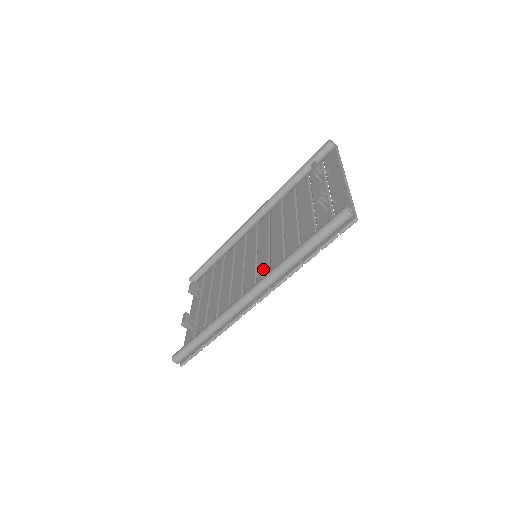
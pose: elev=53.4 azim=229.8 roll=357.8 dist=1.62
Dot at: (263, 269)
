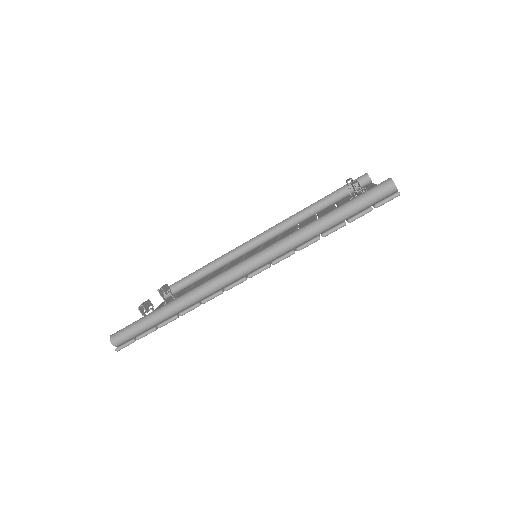
Dot at: occluded
